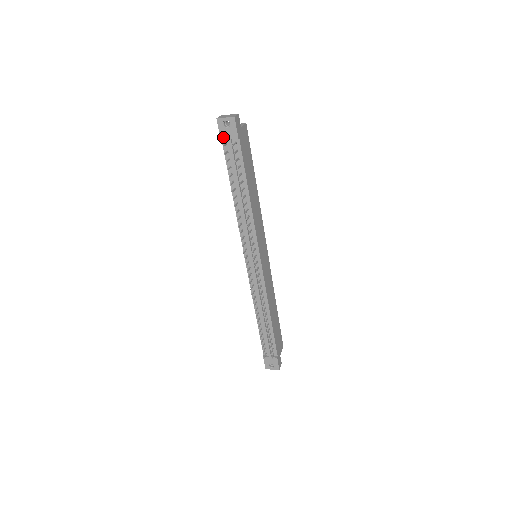
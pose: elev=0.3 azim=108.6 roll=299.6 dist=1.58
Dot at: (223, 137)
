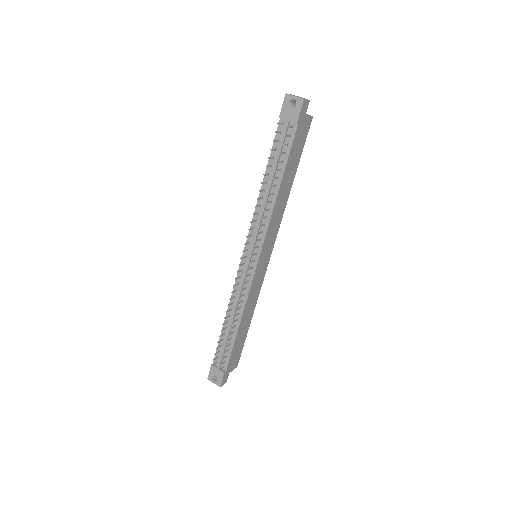
Dot at: (283, 115)
